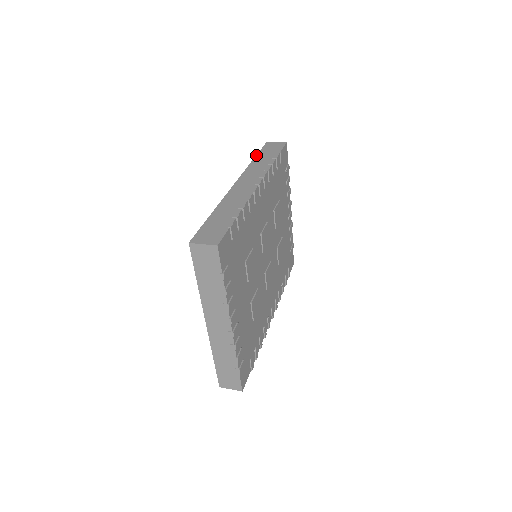
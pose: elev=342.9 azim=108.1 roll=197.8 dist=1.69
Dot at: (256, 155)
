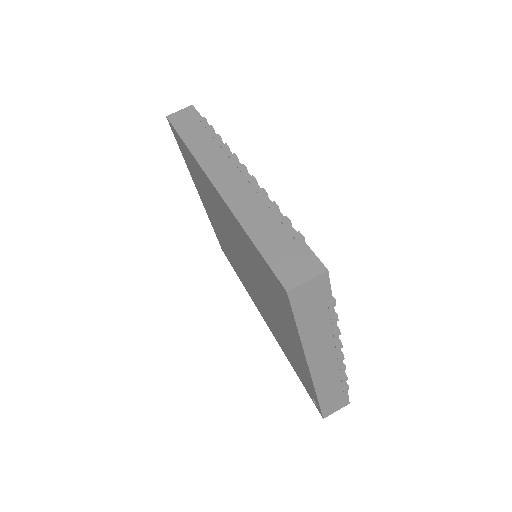
Dot at: (180, 137)
